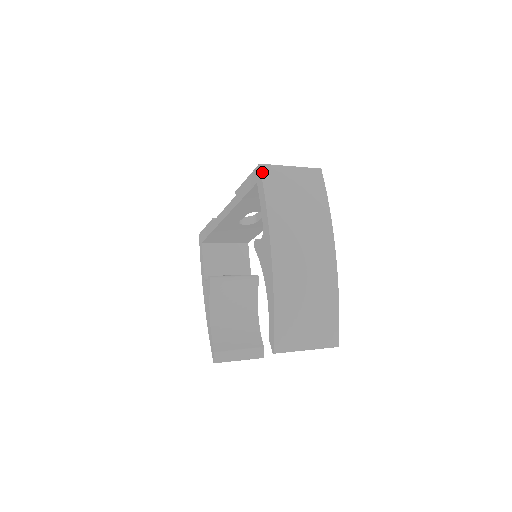
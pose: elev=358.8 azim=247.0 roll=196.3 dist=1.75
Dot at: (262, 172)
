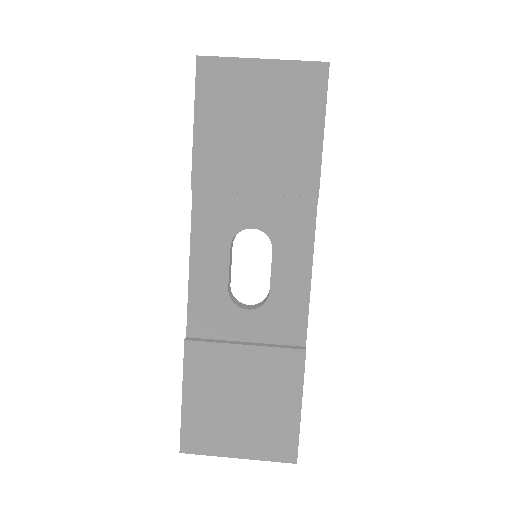
Dot at: occluded
